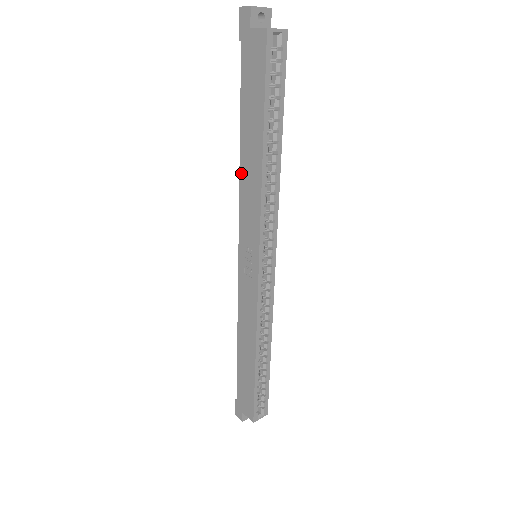
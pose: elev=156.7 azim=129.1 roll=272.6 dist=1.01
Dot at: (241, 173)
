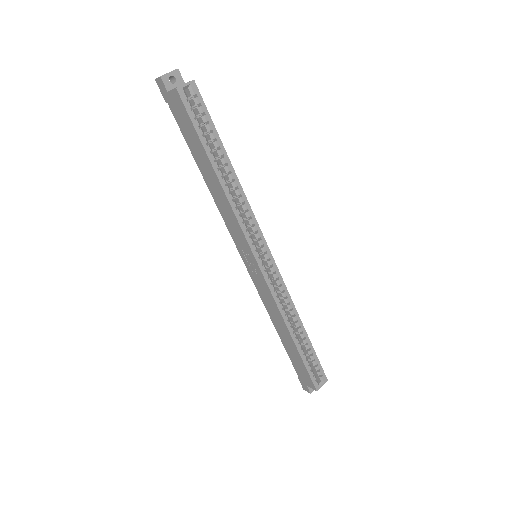
Dot at: (214, 198)
